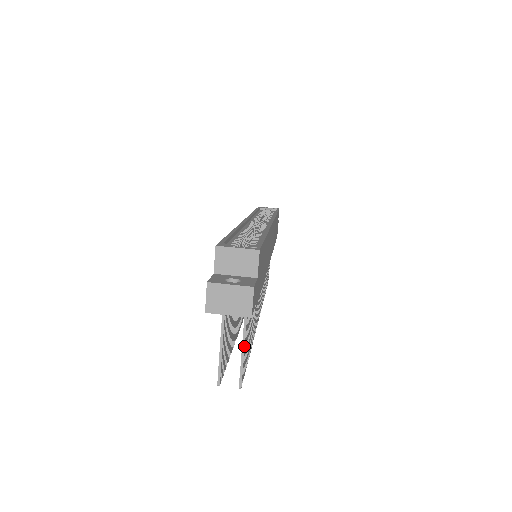
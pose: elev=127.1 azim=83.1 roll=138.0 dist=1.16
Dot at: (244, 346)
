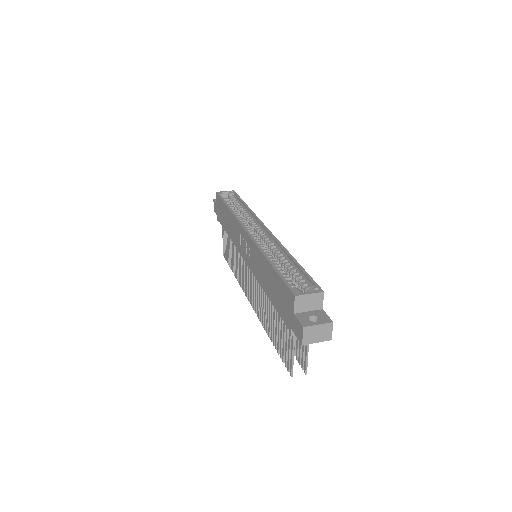
Dot at: (308, 349)
